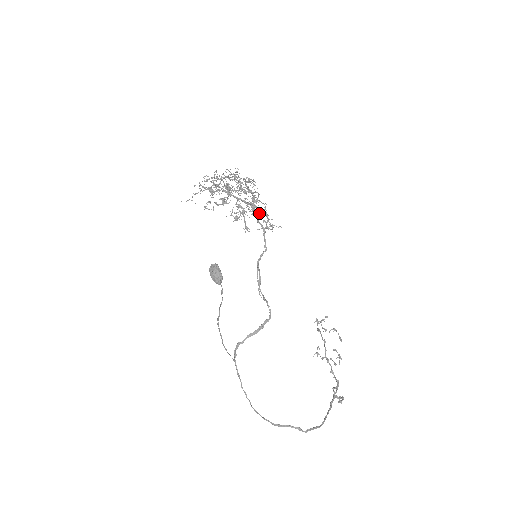
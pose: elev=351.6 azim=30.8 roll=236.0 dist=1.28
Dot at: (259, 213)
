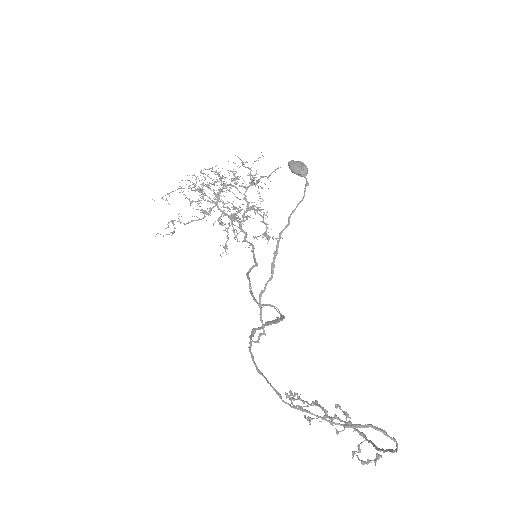
Dot at: occluded
